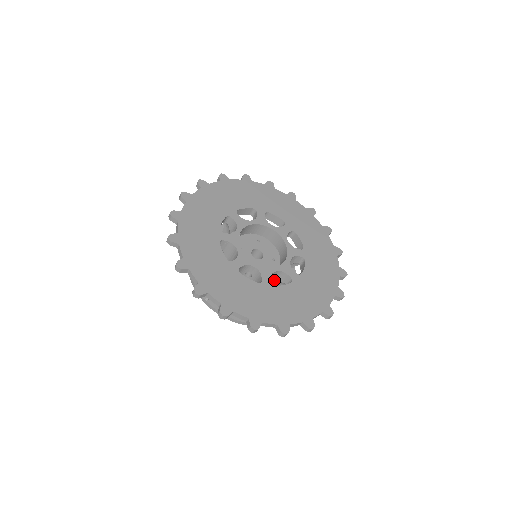
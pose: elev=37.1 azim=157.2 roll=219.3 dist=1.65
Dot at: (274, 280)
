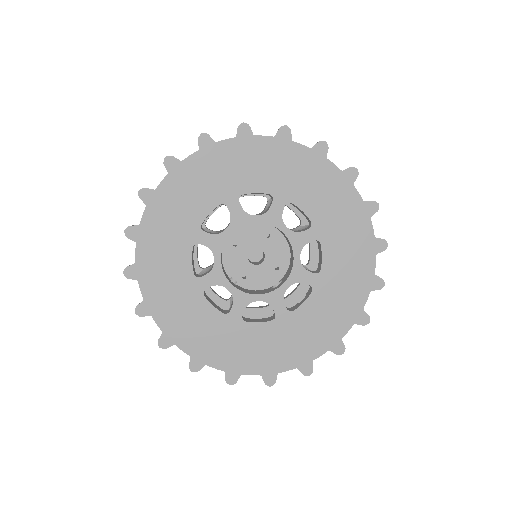
Dot at: occluded
